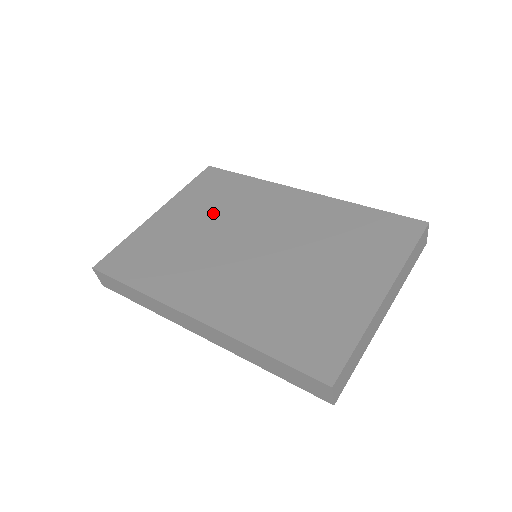
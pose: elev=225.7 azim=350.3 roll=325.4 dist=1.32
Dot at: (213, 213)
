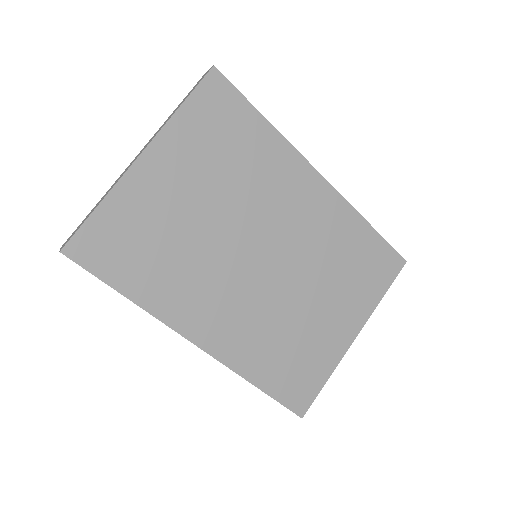
Dot at: (220, 185)
